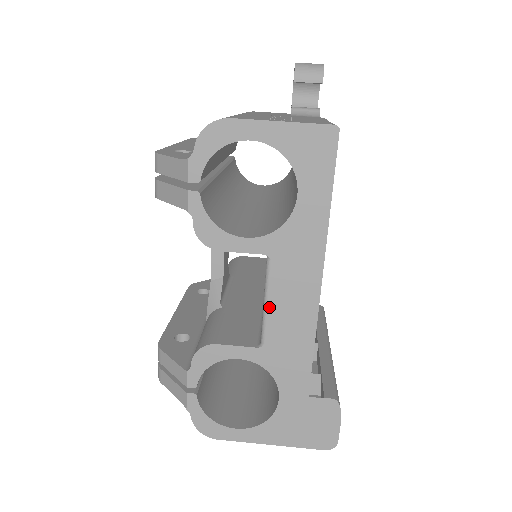
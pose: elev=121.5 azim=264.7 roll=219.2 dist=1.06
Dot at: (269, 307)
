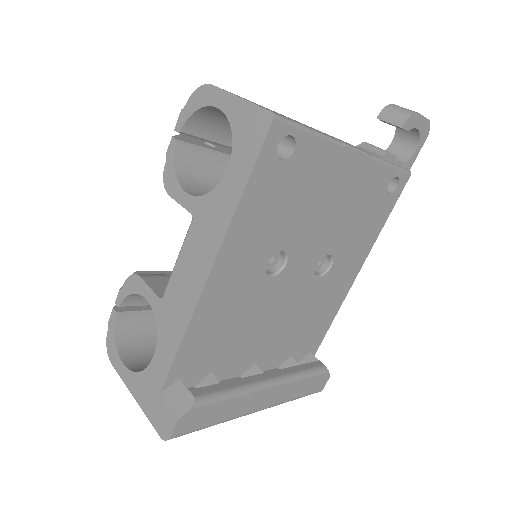
Dot at: (177, 264)
